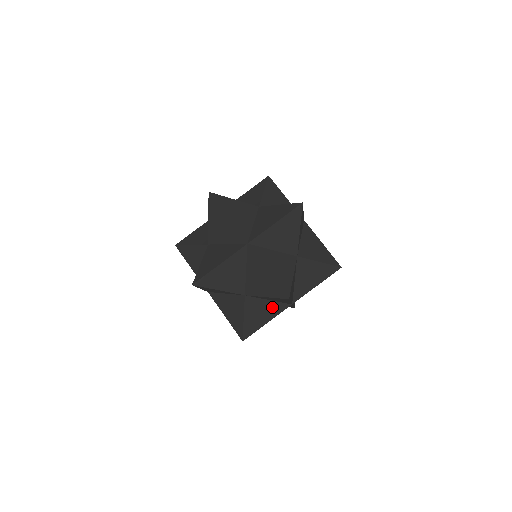
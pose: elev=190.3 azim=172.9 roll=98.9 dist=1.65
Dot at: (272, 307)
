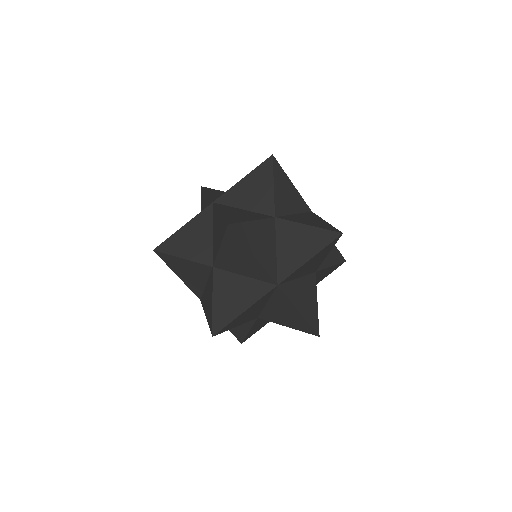
Dot at: occluded
